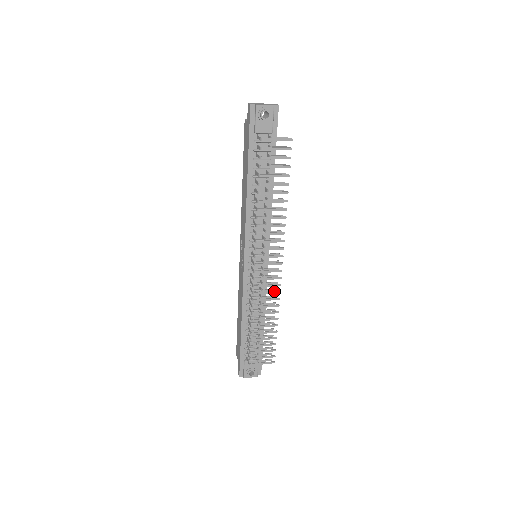
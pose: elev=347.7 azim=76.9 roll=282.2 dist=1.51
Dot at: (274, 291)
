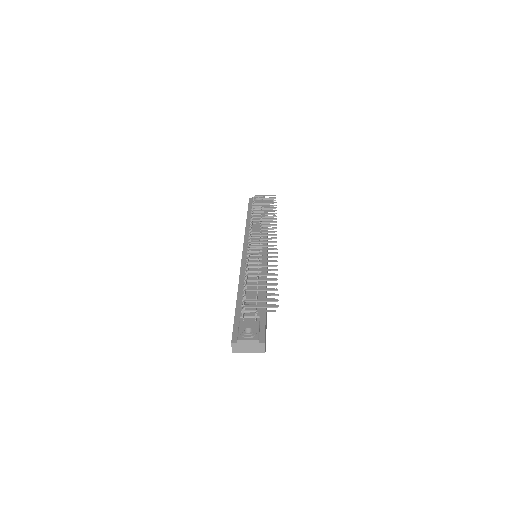
Dot at: (270, 252)
